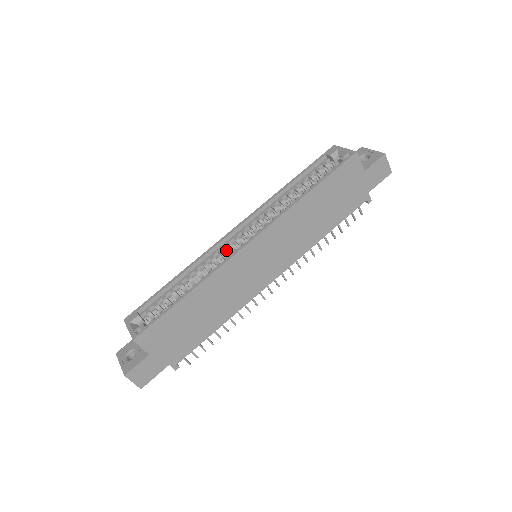
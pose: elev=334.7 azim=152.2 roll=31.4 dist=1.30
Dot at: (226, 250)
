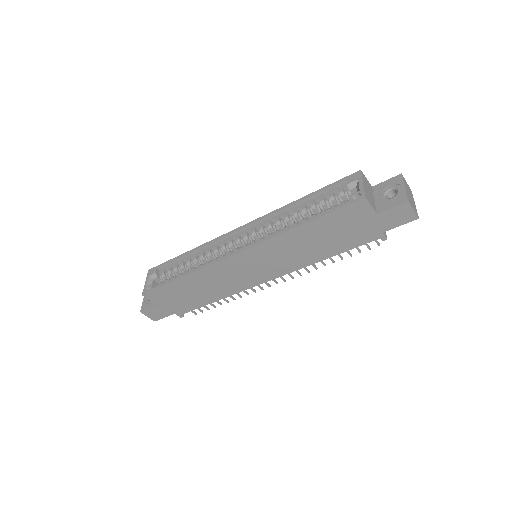
Dot at: (228, 245)
